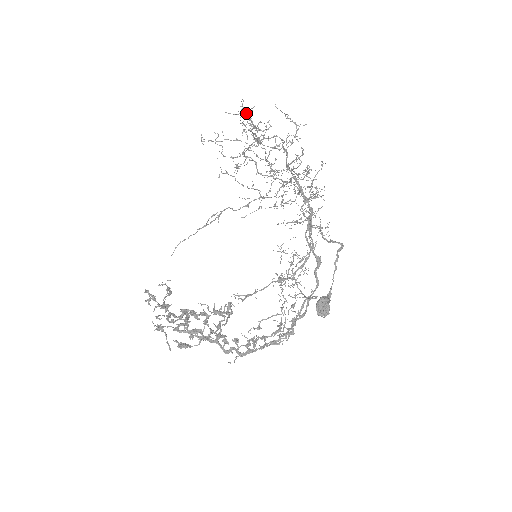
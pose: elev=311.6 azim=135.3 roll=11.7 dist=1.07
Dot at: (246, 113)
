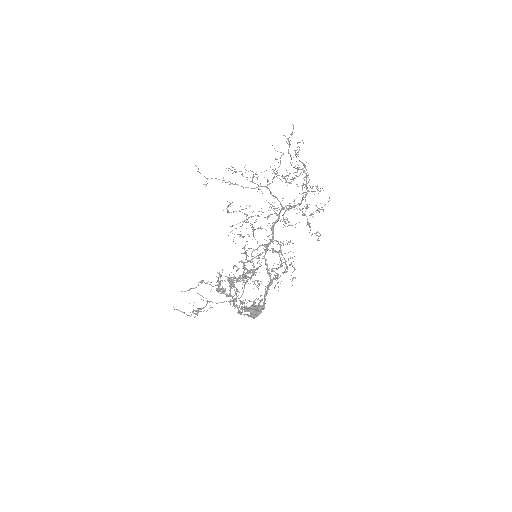
Dot at: (288, 139)
